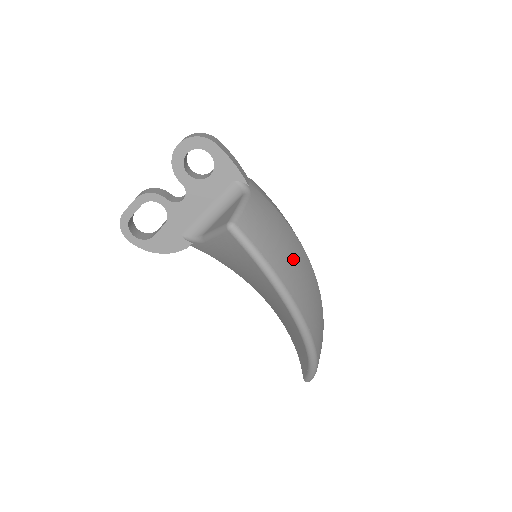
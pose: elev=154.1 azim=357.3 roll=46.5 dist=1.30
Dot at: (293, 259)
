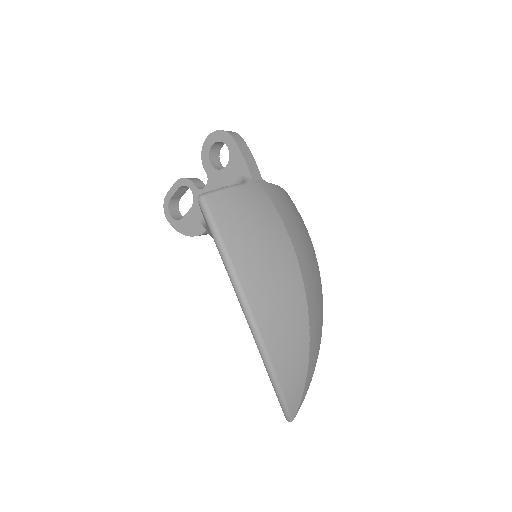
Dot at: (265, 254)
